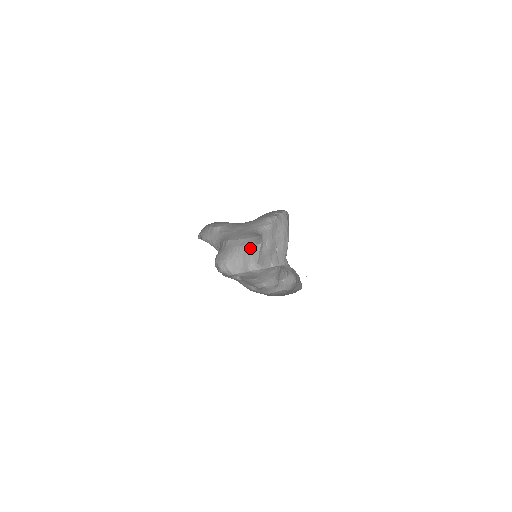
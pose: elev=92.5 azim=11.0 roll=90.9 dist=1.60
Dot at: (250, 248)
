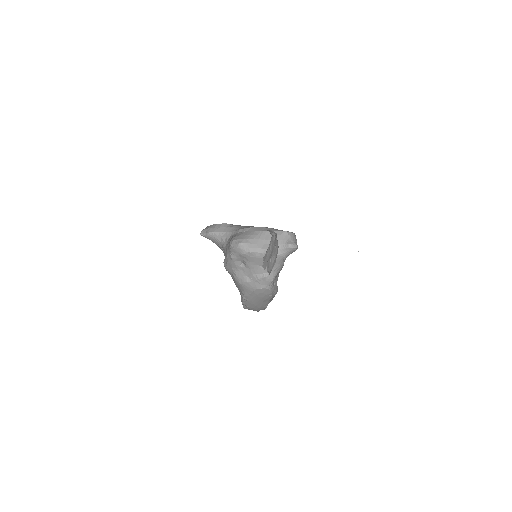
Dot at: occluded
